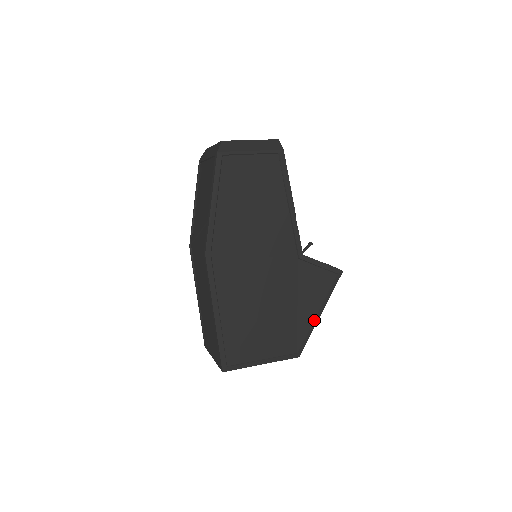
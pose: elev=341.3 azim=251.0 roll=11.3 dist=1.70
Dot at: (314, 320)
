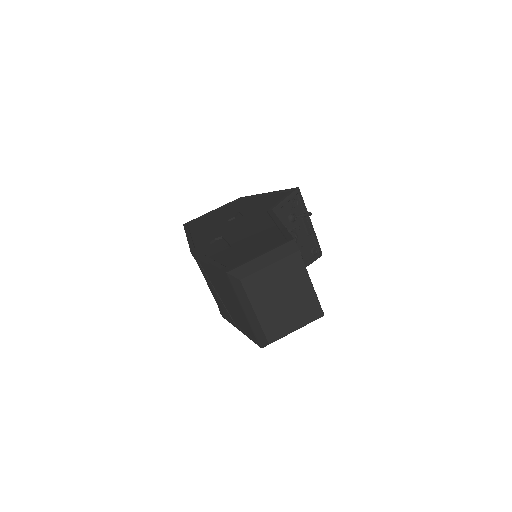
Dot at: occluded
